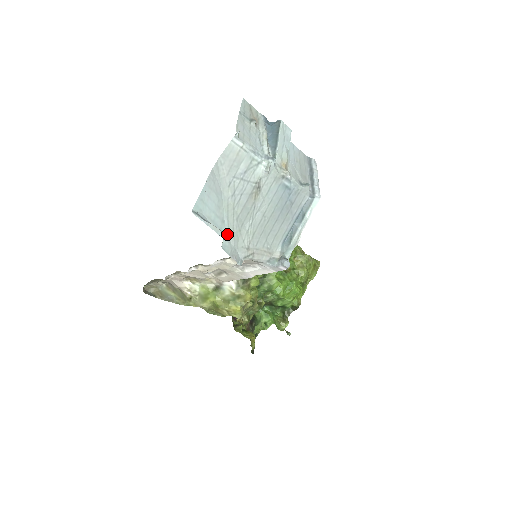
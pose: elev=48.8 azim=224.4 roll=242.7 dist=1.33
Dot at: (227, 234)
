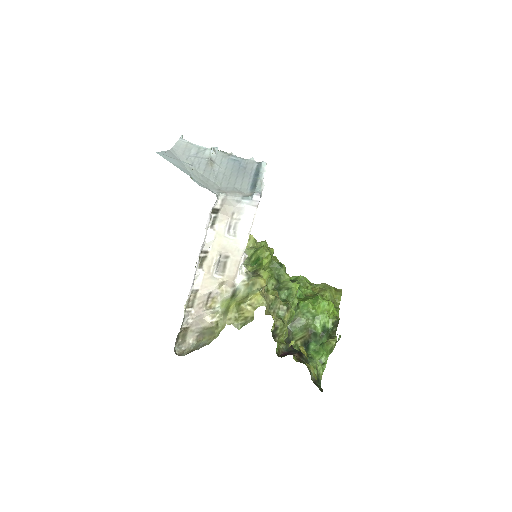
Dot at: (189, 164)
